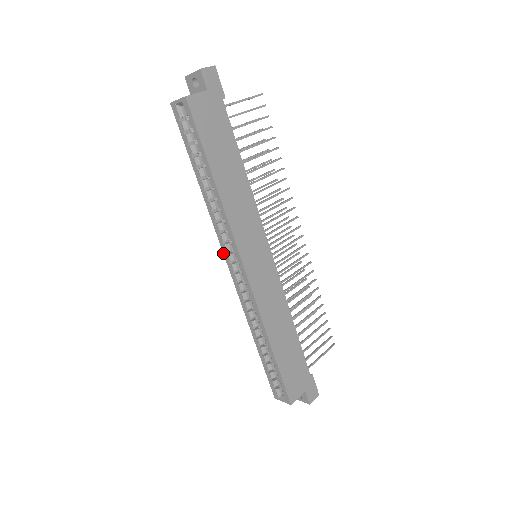
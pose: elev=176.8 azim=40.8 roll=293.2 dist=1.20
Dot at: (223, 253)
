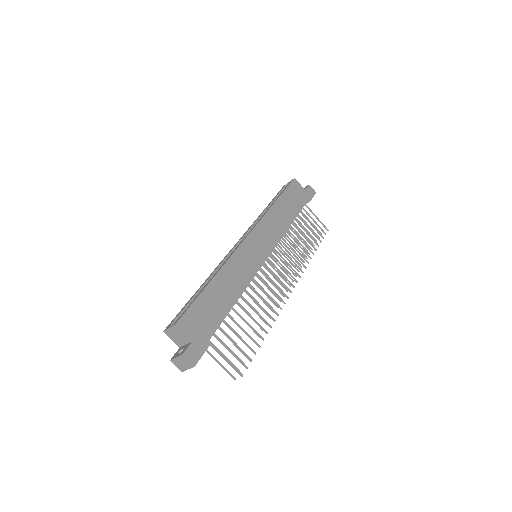
Dot at: occluded
